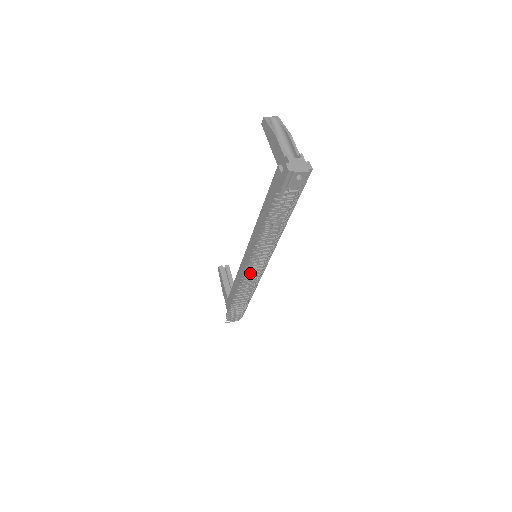
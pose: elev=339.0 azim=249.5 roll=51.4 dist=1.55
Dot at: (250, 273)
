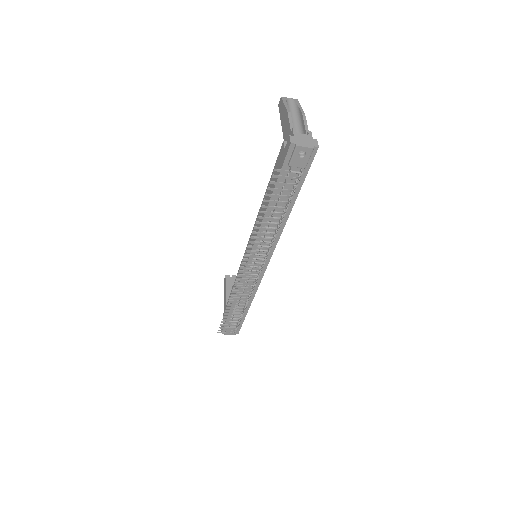
Dot at: occluded
